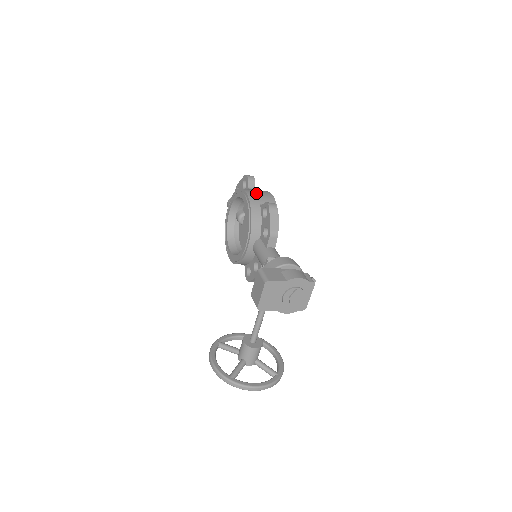
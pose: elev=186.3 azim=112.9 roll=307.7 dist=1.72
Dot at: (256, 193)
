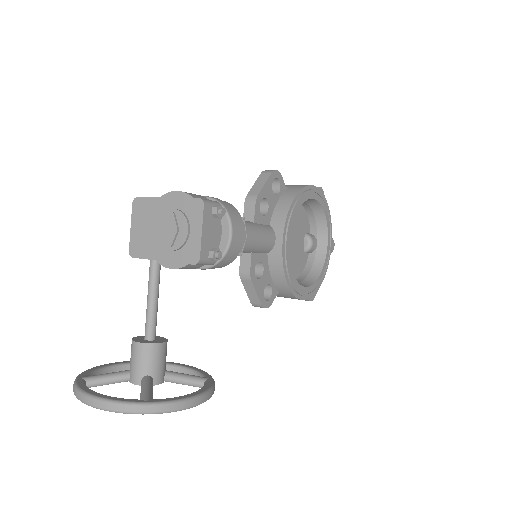
Dot at: occluded
